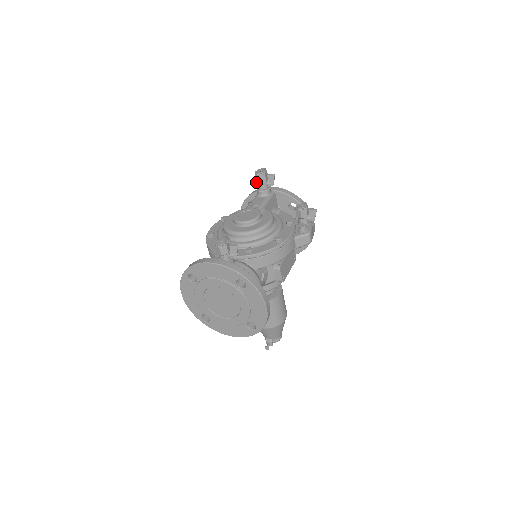
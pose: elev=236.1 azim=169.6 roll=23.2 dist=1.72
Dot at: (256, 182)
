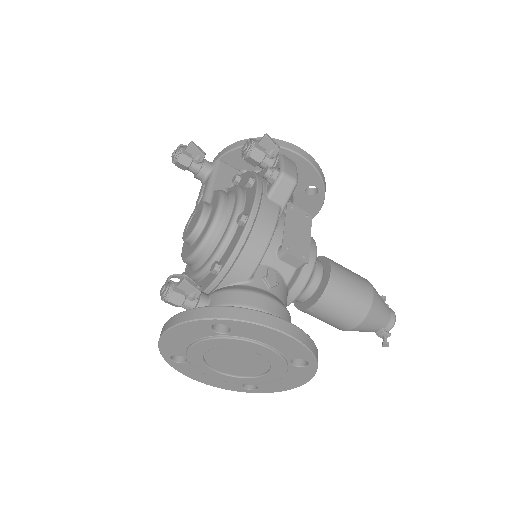
Dot at: (184, 170)
